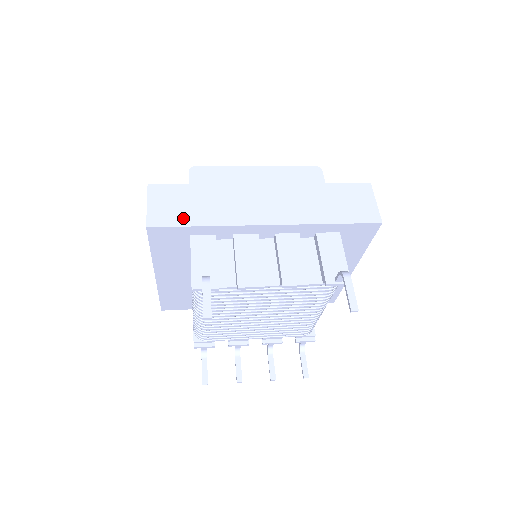
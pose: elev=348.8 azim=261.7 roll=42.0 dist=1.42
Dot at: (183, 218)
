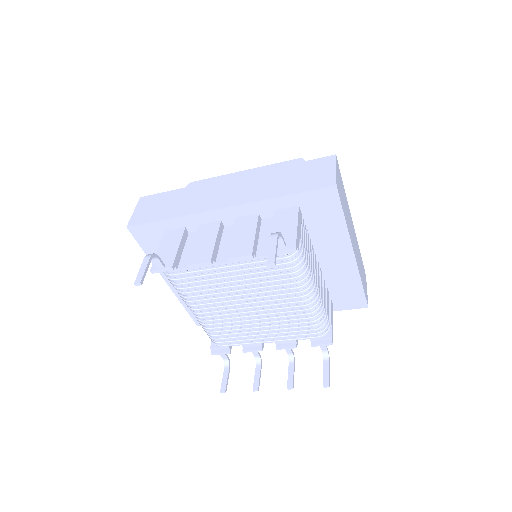
Dot at: (156, 216)
